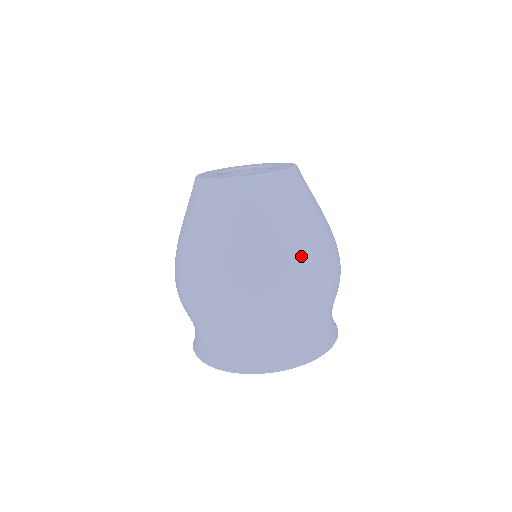
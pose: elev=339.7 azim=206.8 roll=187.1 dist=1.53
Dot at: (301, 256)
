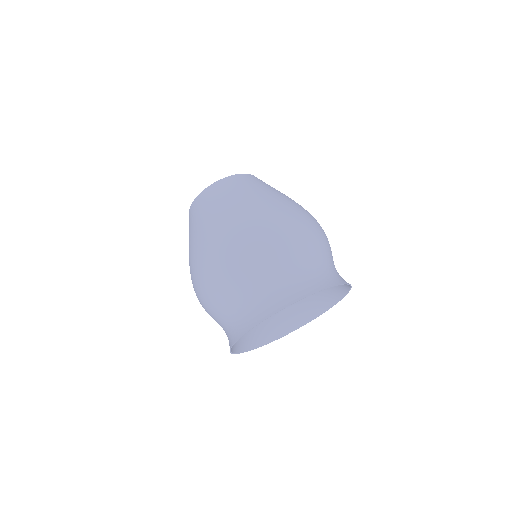
Dot at: (299, 205)
